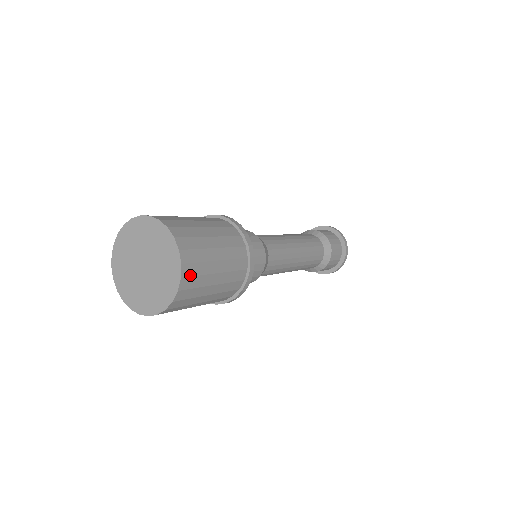
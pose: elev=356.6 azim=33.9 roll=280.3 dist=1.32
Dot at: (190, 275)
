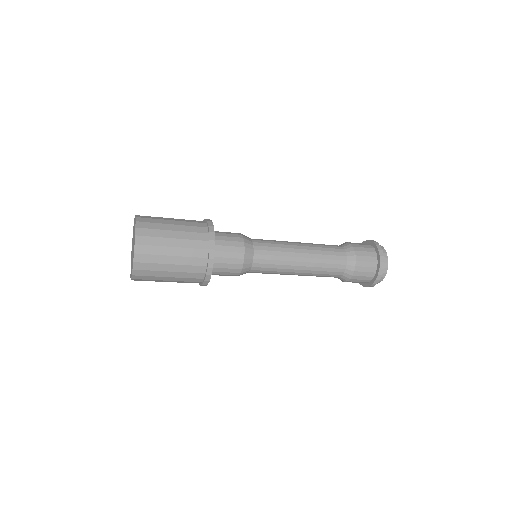
Dot at: (143, 253)
